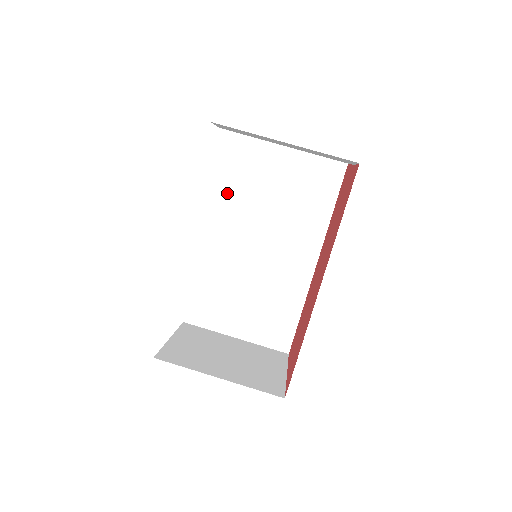
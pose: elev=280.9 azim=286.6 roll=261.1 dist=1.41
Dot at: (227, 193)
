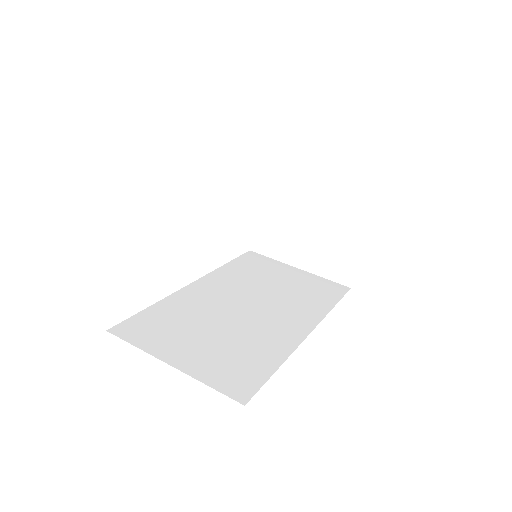
Dot at: (229, 271)
